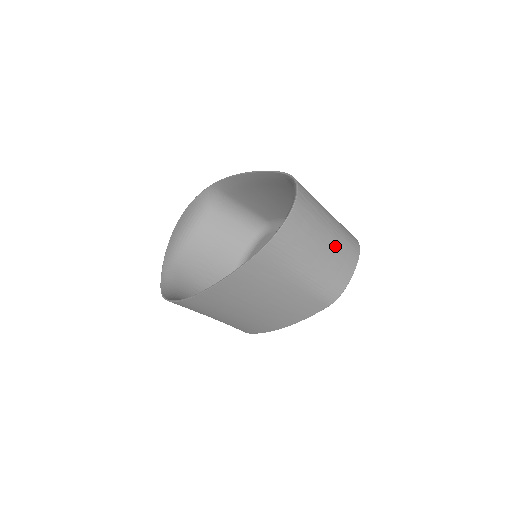
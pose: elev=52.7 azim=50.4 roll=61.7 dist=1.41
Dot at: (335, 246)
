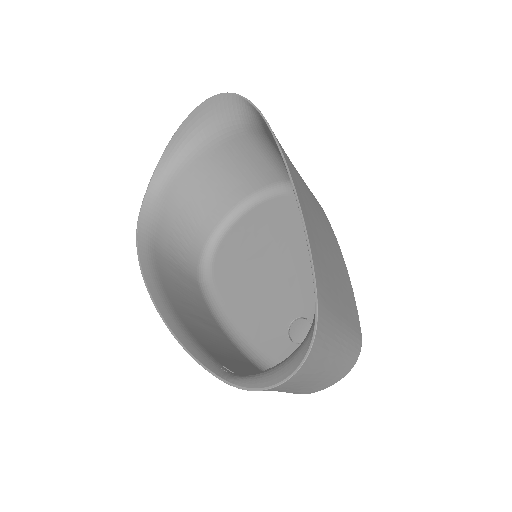
Dot at: (322, 380)
